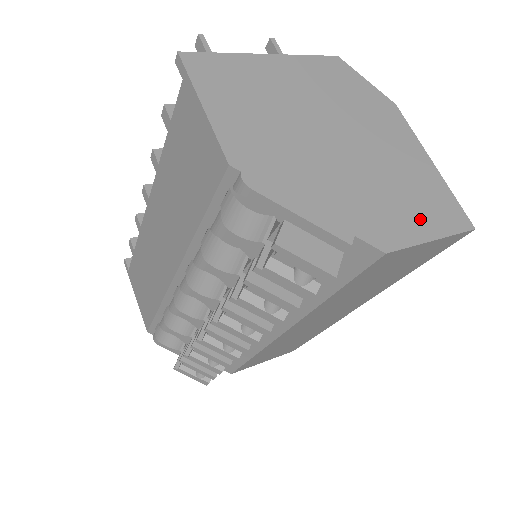
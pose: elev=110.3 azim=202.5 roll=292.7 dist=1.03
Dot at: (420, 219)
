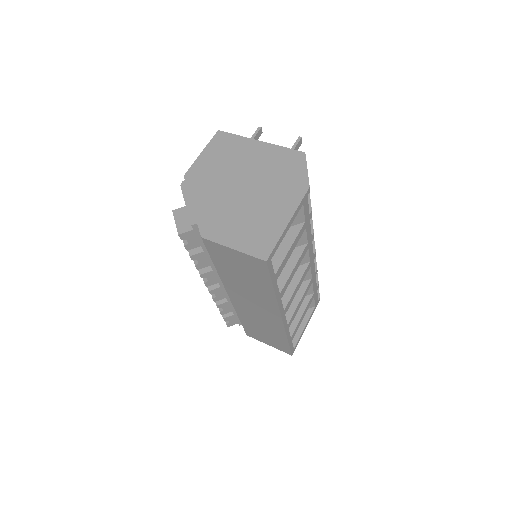
Dot at: (239, 237)
